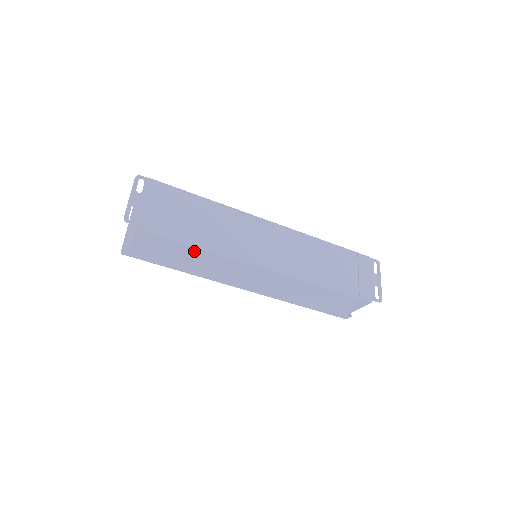
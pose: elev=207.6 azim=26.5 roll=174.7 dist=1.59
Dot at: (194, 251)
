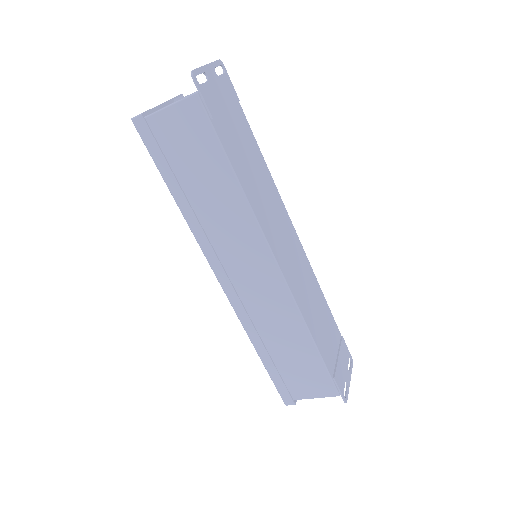
Dot at: (225, 180)
